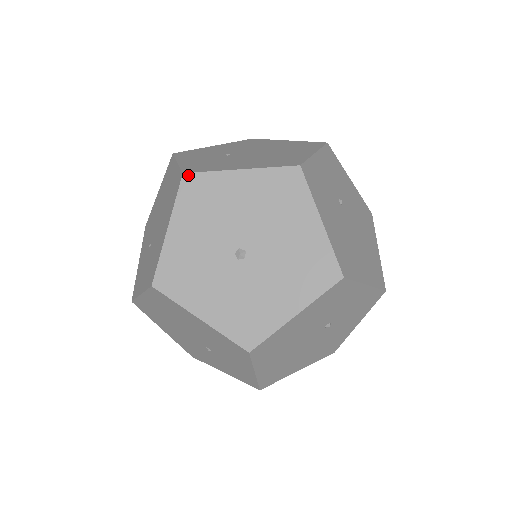
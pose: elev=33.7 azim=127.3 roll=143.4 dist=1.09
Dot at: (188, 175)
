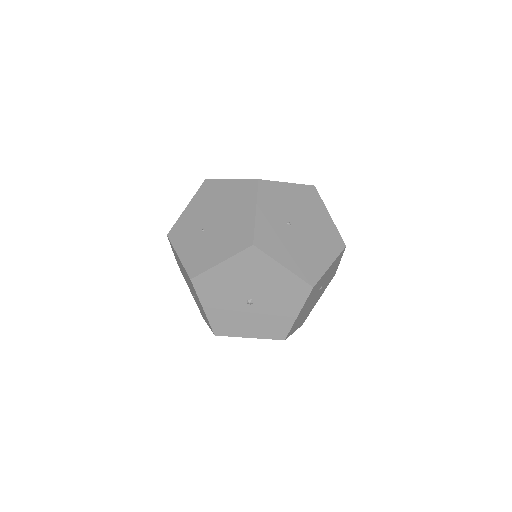
Dot at: (194, 279)
